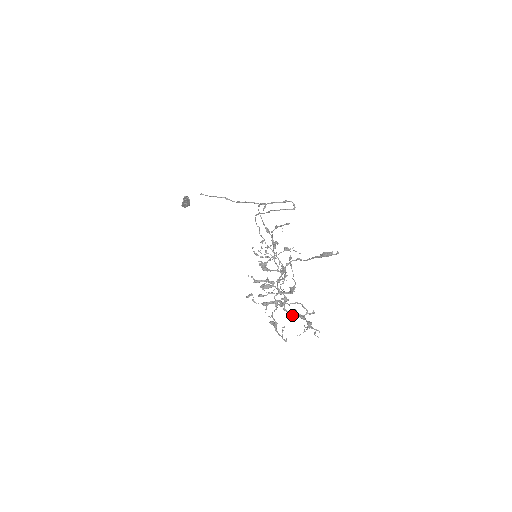
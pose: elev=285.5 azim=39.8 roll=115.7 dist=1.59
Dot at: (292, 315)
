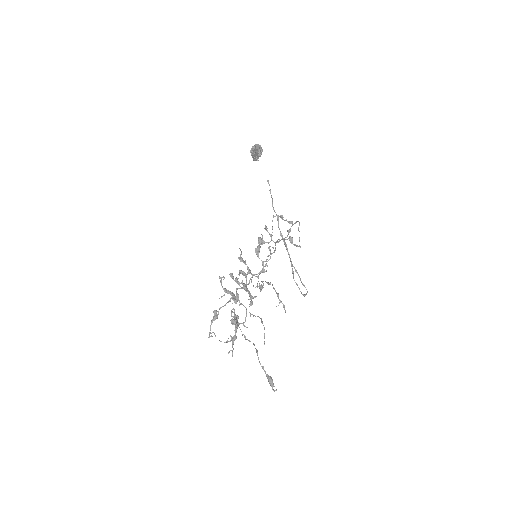
Dot at: (232, 321)
